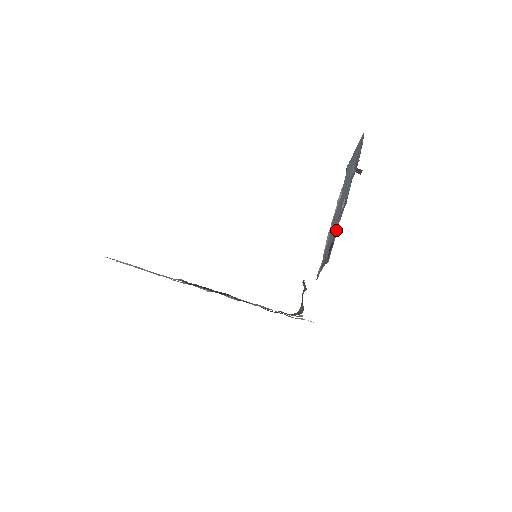
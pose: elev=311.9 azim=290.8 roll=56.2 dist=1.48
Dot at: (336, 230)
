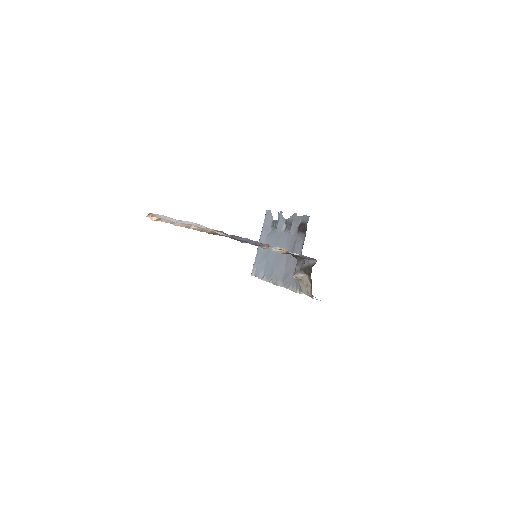
Dot at: (296, 219)
